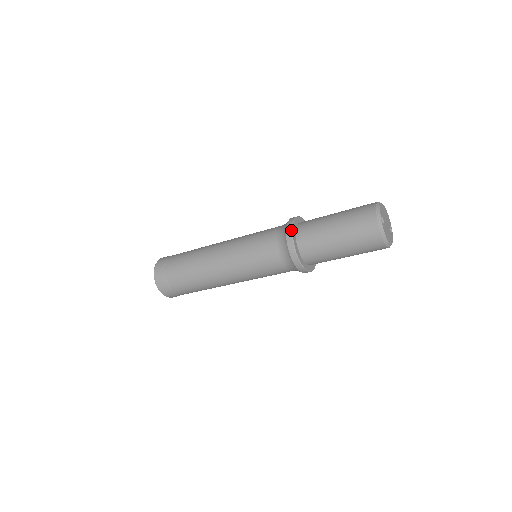
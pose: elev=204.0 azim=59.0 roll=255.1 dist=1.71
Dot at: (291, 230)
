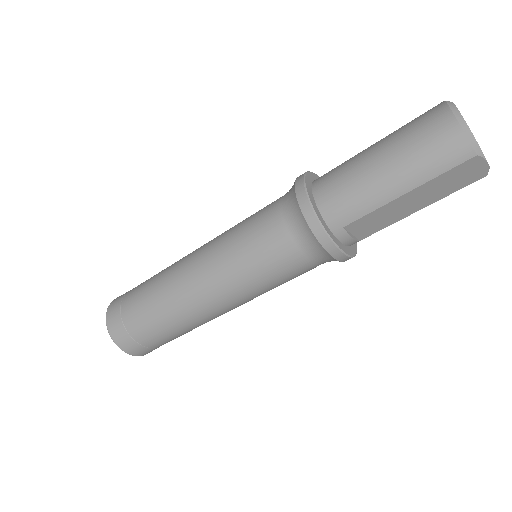
Dot at: (315, 174)
